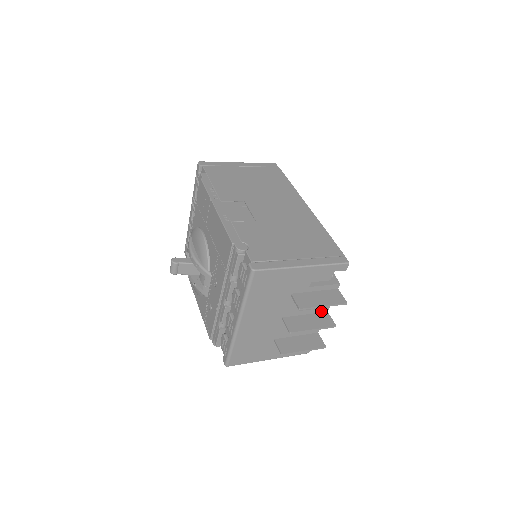
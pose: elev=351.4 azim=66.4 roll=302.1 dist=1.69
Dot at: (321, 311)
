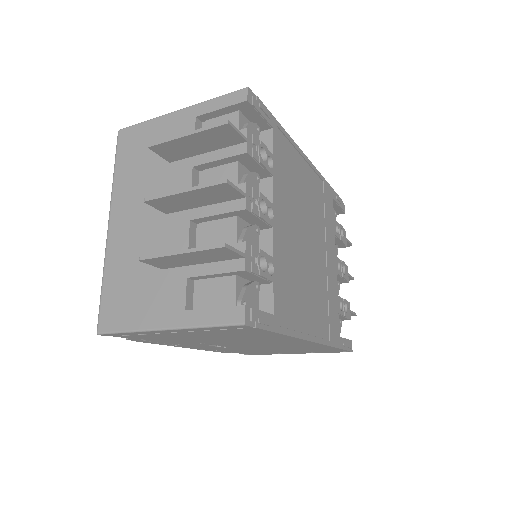
Dot at: occluded
